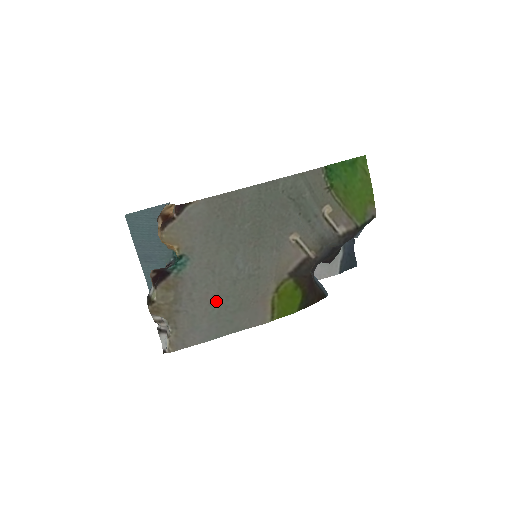
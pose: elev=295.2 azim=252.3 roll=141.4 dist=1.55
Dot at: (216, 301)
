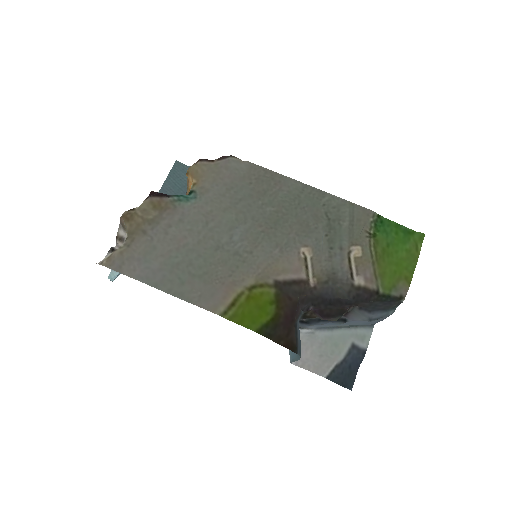
Dot at: (186, 251)
